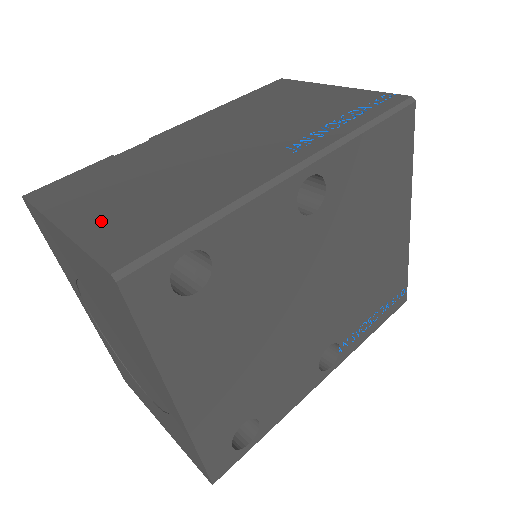
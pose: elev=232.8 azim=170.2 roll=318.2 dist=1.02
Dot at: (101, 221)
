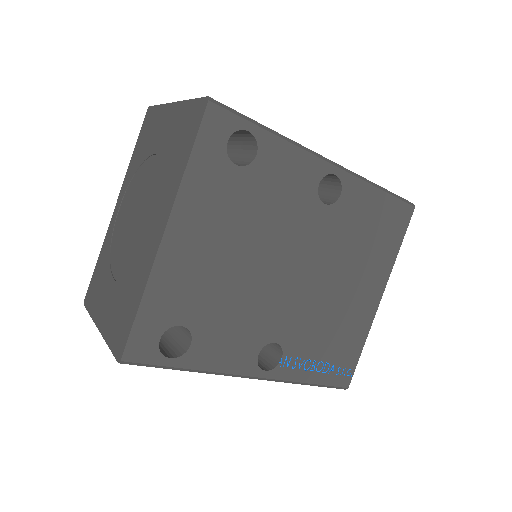
Dot at: occluded
